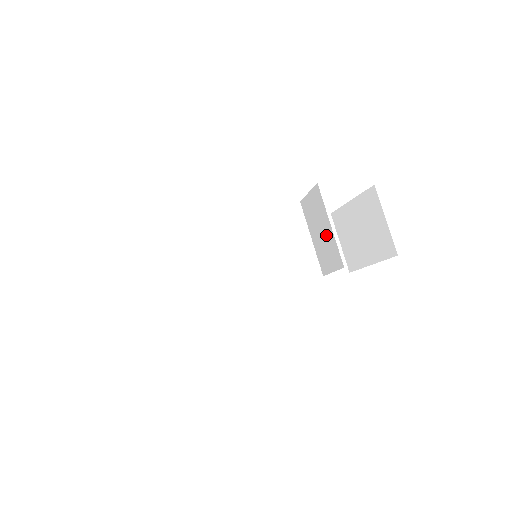
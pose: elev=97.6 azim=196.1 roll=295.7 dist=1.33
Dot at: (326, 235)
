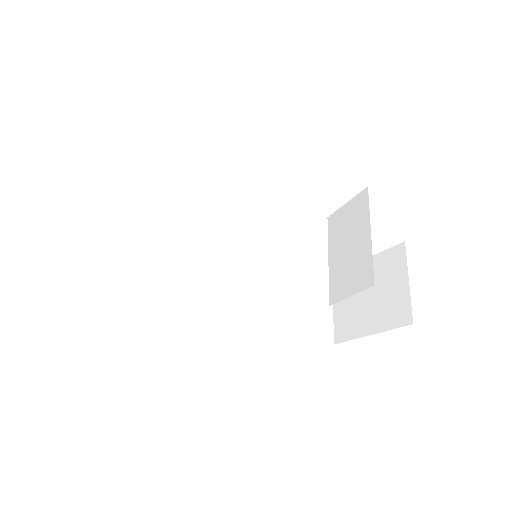
Dot at: (357, 249)
